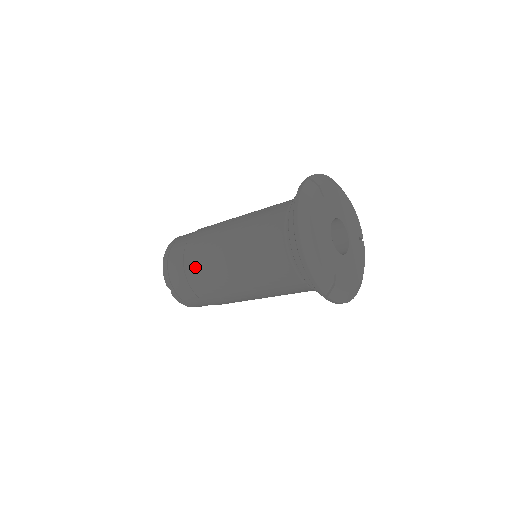
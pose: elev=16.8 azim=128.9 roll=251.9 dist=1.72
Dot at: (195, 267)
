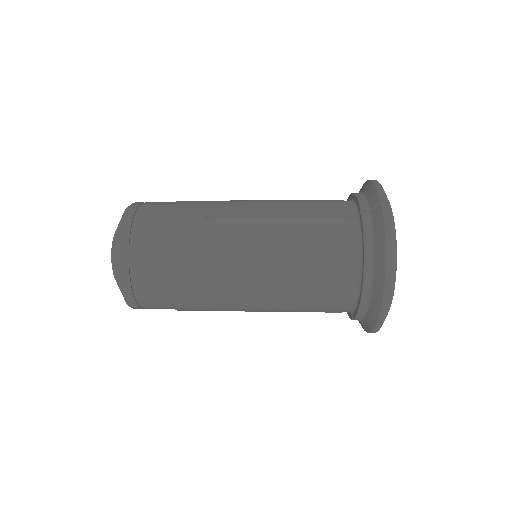
Dot at: (190, 282)
